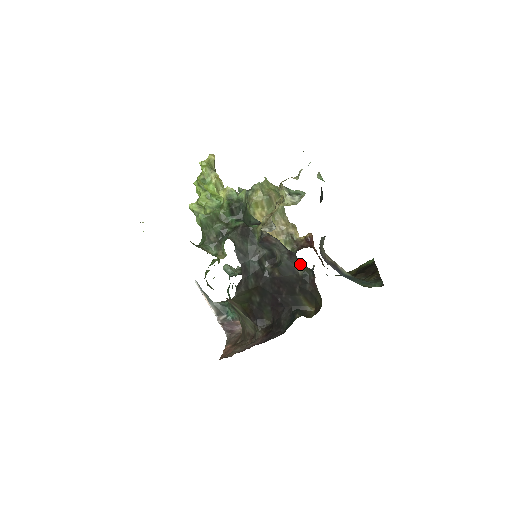
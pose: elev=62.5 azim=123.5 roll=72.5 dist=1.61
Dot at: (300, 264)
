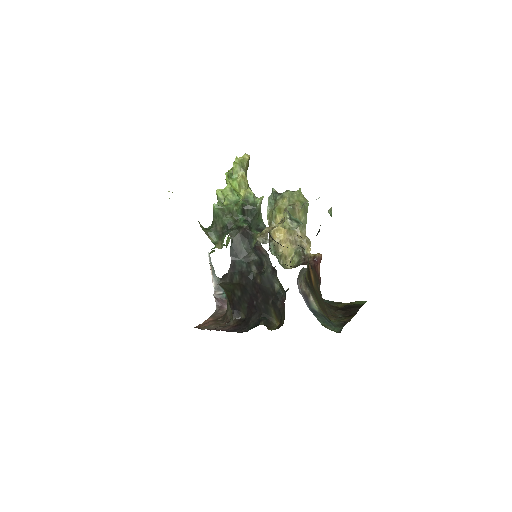
Dot at: (278, 282)
